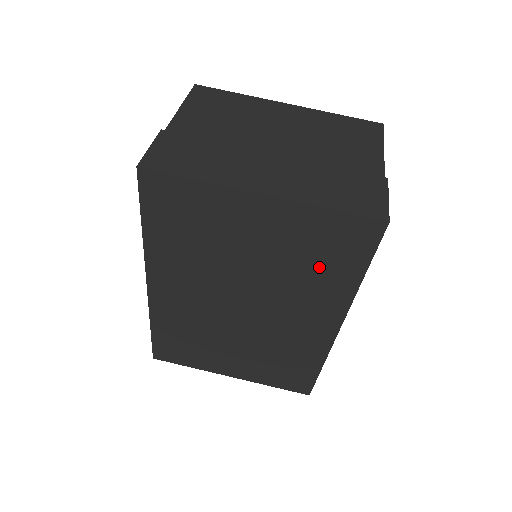
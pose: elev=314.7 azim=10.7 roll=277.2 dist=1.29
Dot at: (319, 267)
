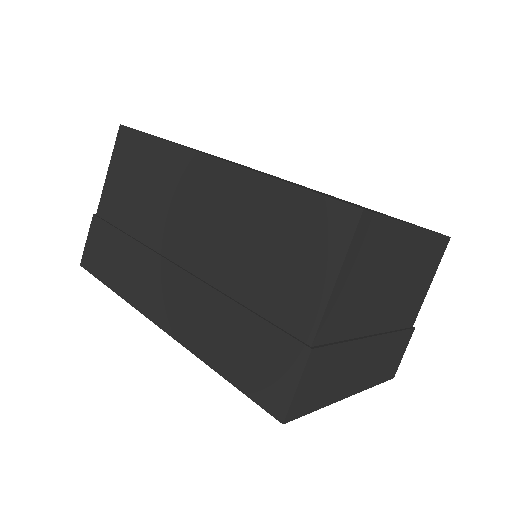
Dot at: occluded
